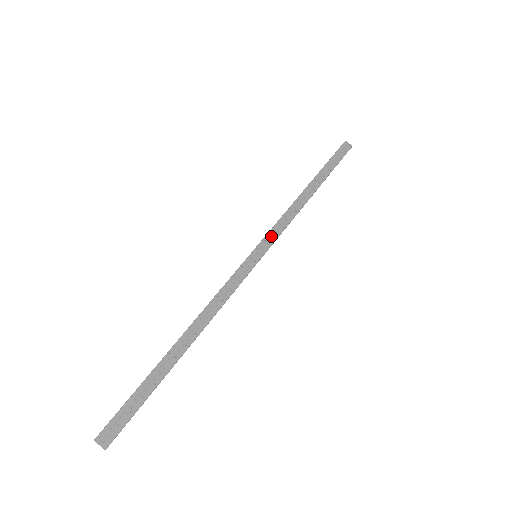
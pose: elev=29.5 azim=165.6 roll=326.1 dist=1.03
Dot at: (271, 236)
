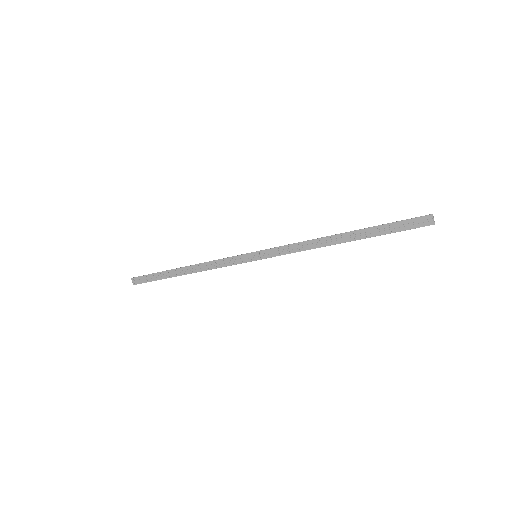
Dot at: (276, 251)
